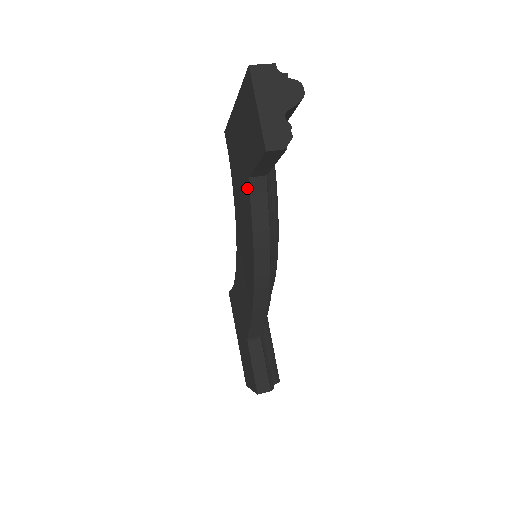
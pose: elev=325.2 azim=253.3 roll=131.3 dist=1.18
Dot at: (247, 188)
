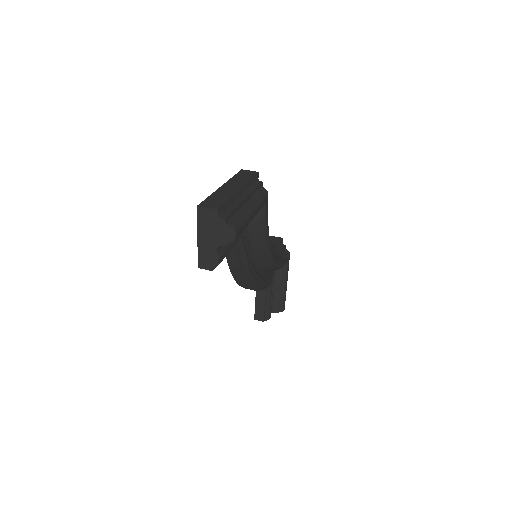
Dot at: occluded
